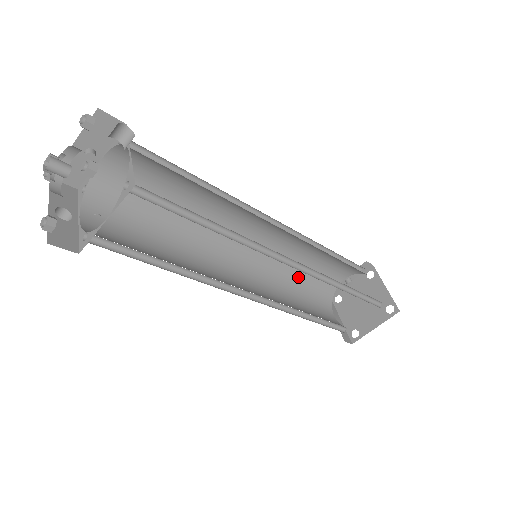
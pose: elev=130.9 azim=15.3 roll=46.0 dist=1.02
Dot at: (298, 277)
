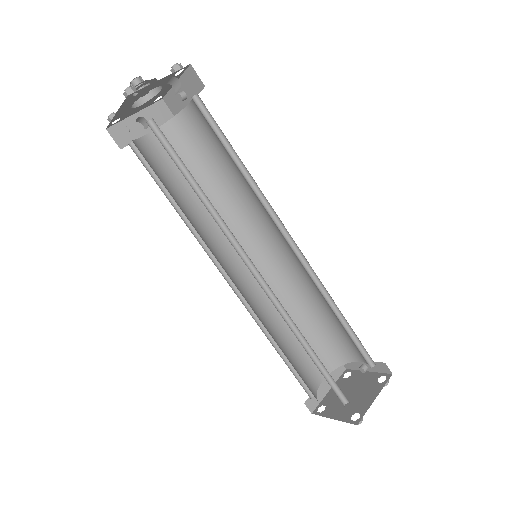
Dot at: (311, 316)
